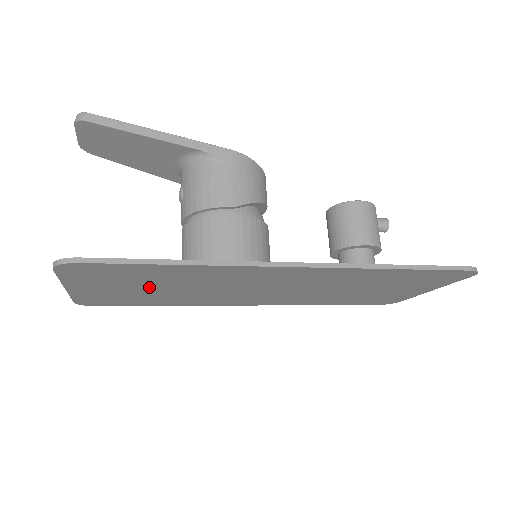
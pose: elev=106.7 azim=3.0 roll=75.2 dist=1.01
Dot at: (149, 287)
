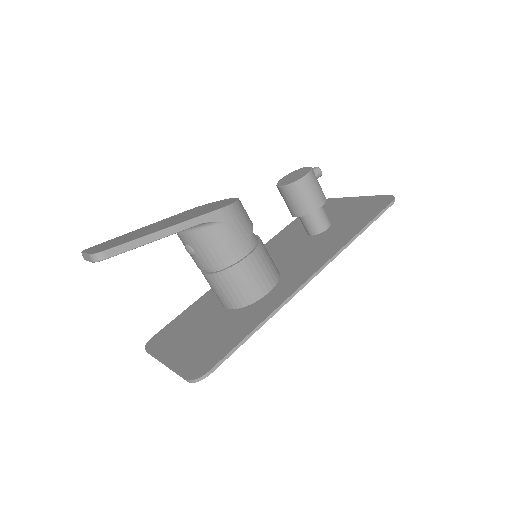
Dot at: occluded
